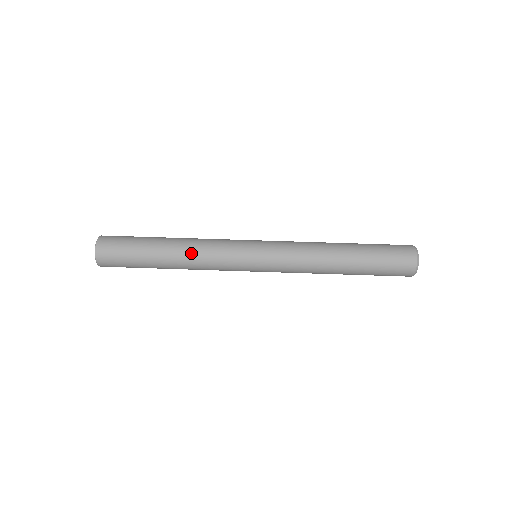
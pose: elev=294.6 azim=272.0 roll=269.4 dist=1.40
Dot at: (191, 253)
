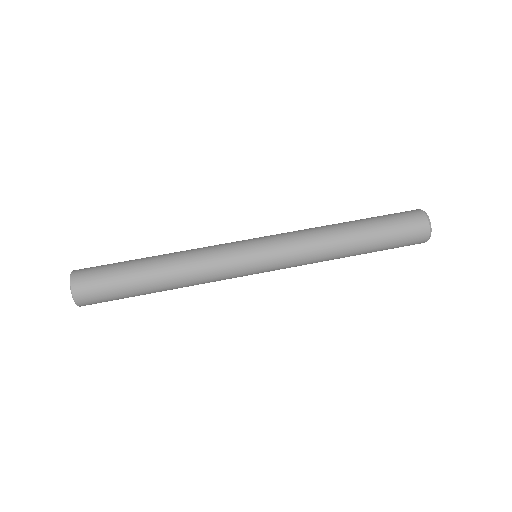
Dot at: (186, 279)
